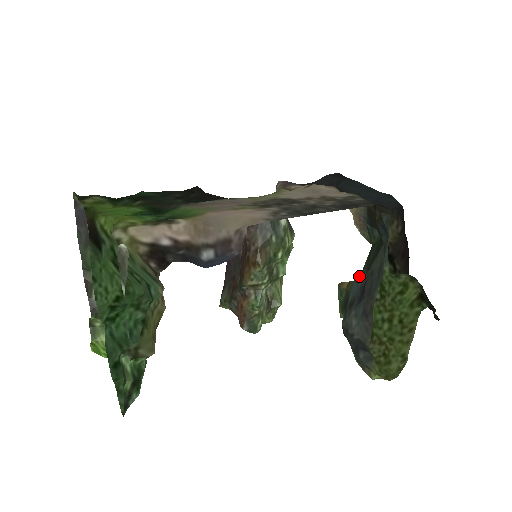
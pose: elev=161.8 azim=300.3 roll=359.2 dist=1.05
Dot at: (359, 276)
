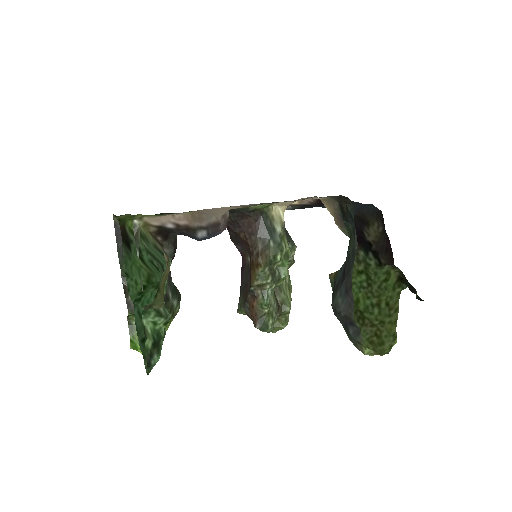
Dot at: (342, 265)
